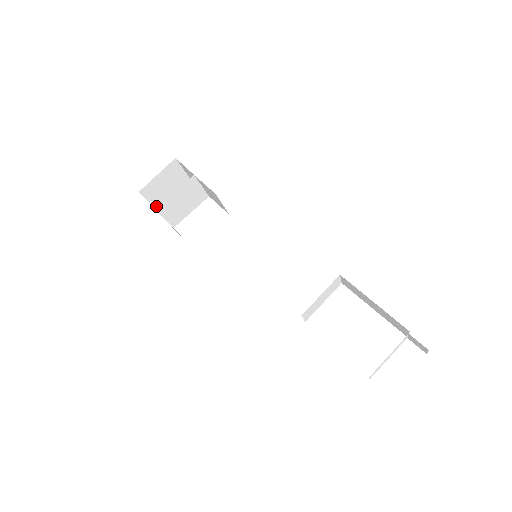
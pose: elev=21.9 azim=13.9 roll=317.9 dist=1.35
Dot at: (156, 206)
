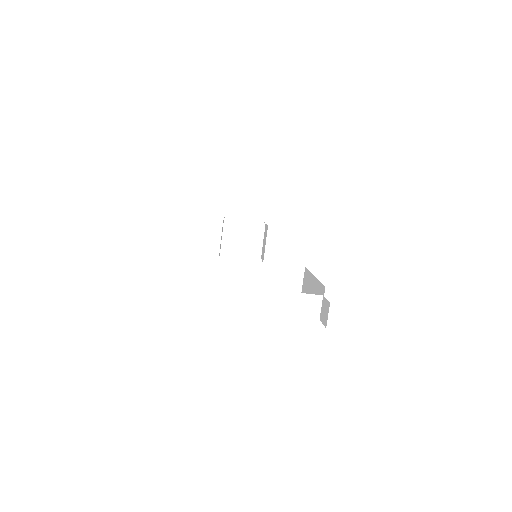
Dot at: occluded
